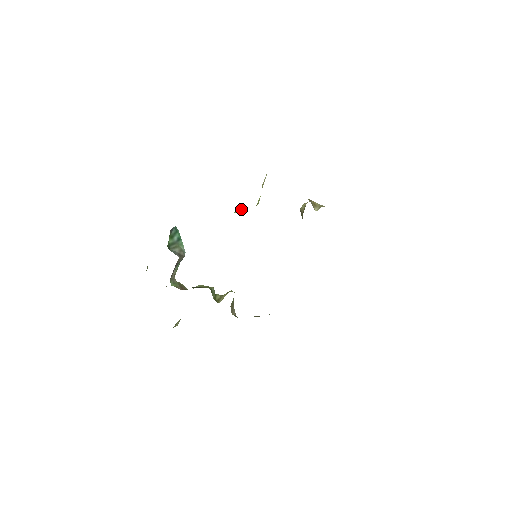
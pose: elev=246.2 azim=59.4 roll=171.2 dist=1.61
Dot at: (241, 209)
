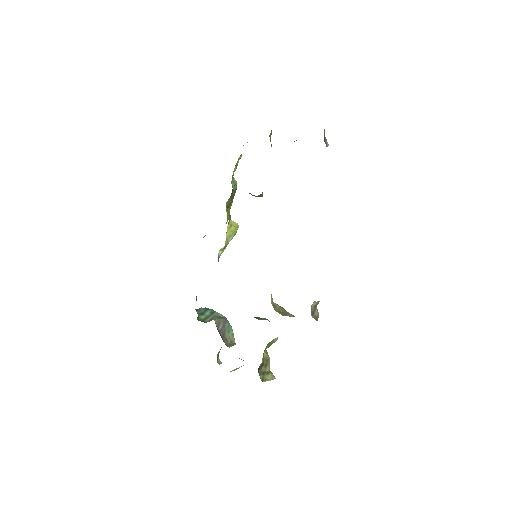
Dot at: occluded
